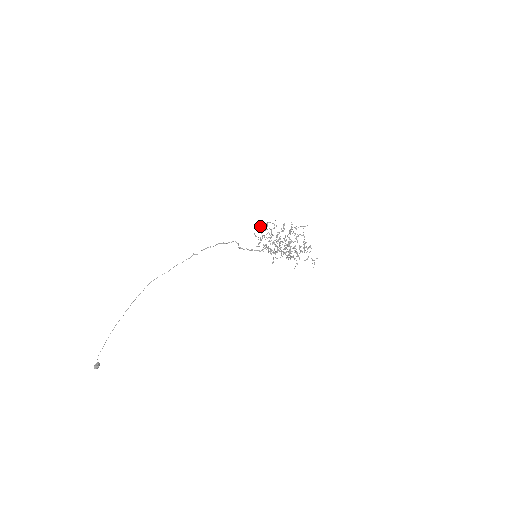
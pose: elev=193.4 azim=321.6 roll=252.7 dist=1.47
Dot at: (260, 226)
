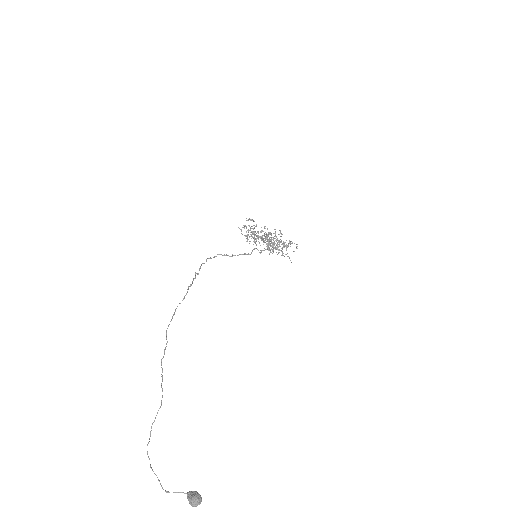
Dot at: (245, 226)
